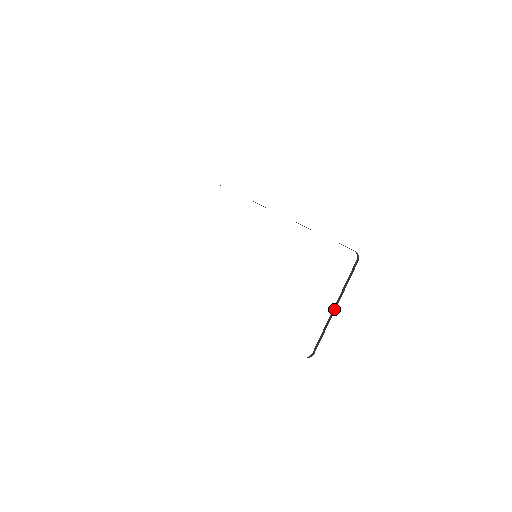
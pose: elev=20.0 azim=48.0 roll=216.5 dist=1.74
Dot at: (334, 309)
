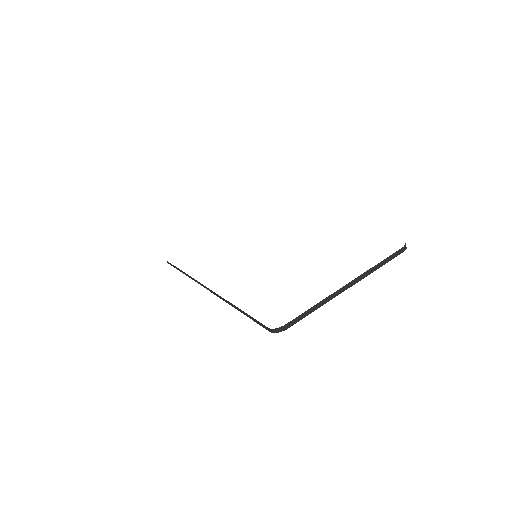
Dot at: (346, 287)
